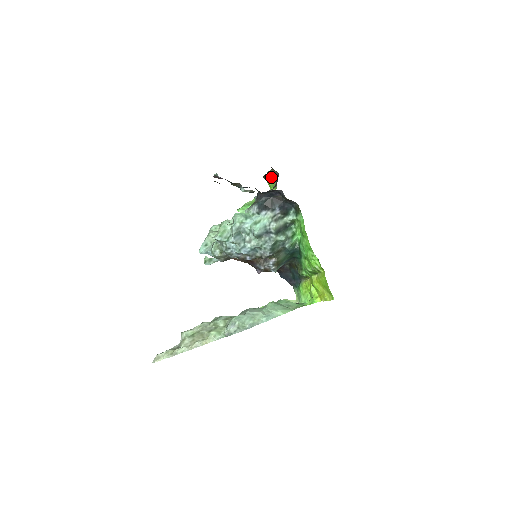
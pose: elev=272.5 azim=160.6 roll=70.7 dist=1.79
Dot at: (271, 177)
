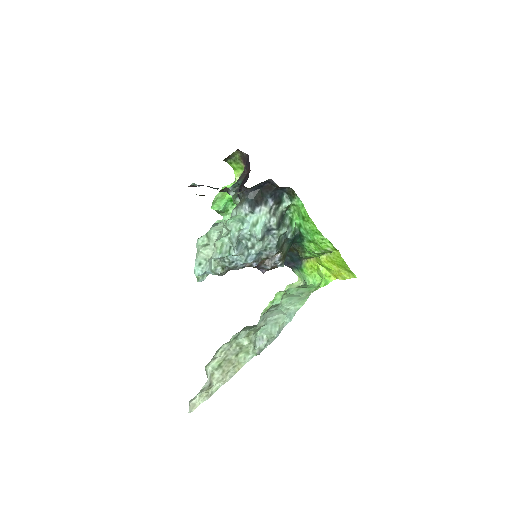
Dot at: (235, 158)
